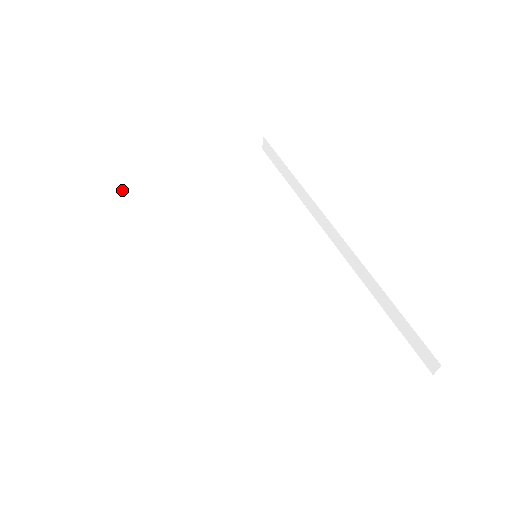
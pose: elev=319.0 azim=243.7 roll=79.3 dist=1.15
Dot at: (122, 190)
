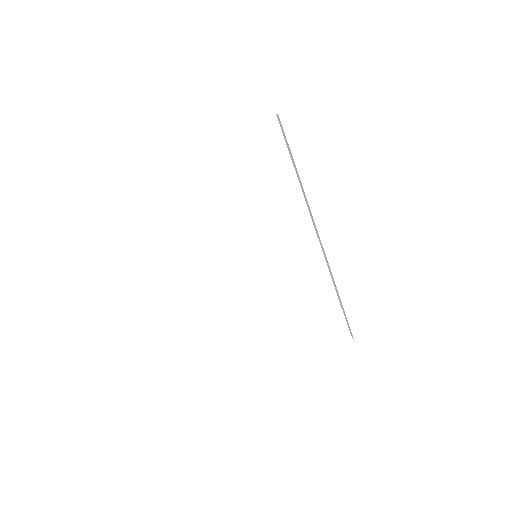
Dot at: (146, 177)
